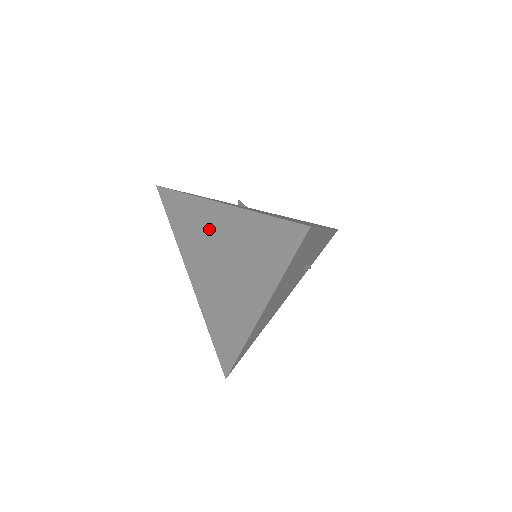
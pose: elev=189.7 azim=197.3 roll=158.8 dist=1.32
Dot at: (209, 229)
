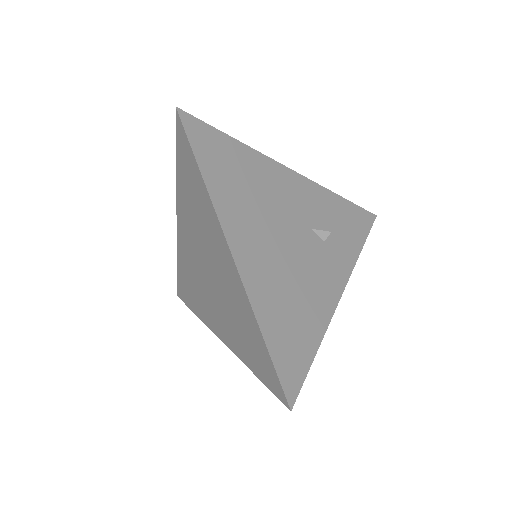
Dot at: (189, 256)
